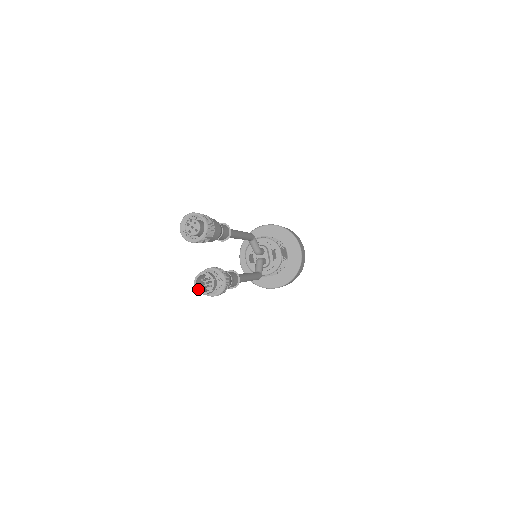
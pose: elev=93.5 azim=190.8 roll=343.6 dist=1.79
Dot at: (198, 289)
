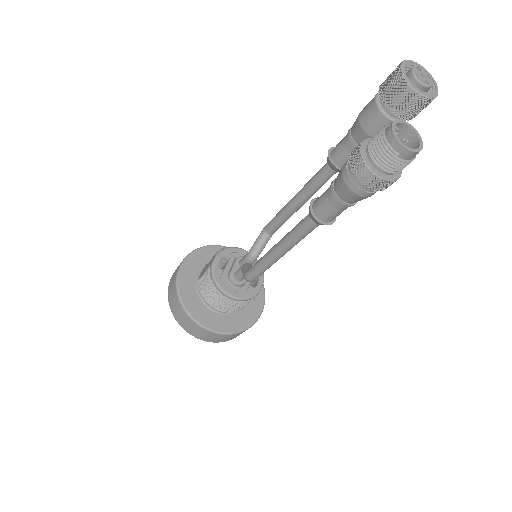
Dot at: occluded
